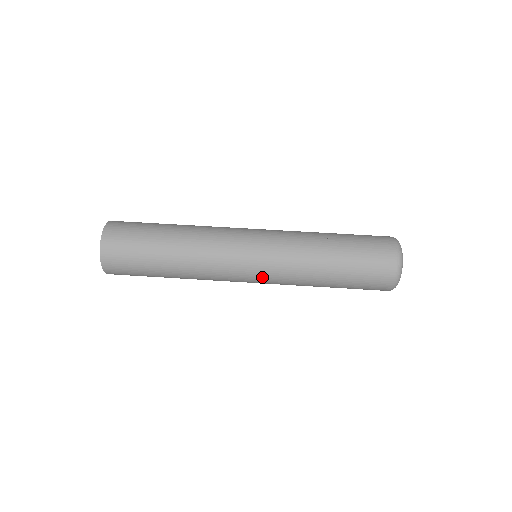
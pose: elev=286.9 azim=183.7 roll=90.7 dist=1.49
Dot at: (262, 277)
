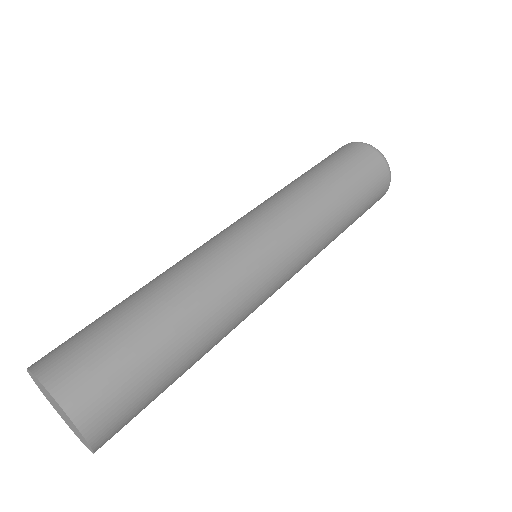
Dot at: (293, 272)
